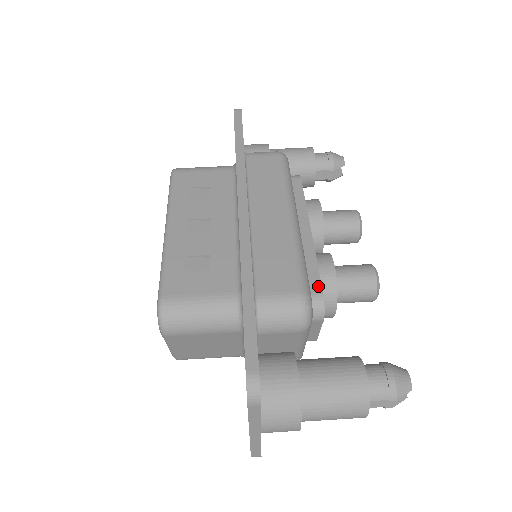
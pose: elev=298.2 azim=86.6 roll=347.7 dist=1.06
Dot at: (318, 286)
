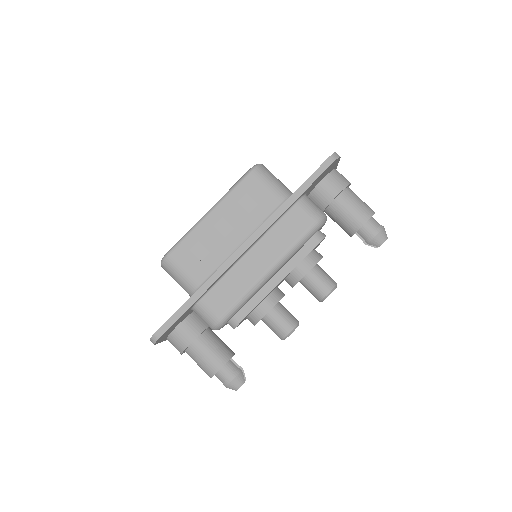
Dot at: (243, 317)
